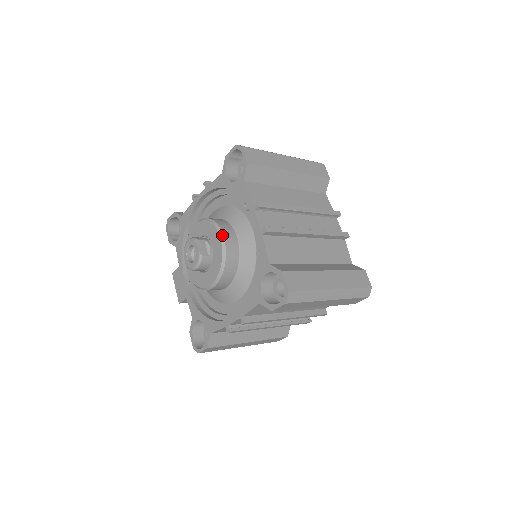
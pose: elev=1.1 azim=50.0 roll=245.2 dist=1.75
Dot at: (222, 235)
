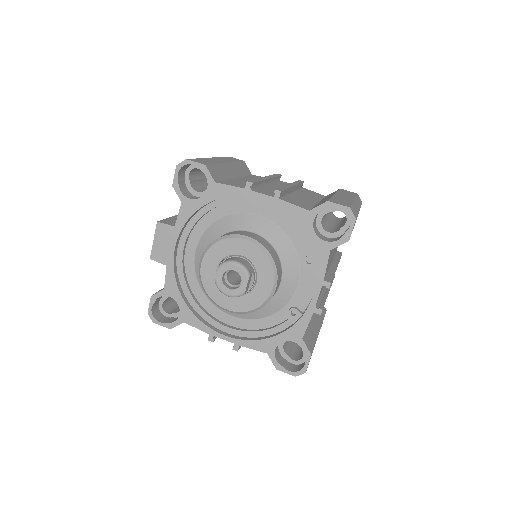
Dot at: (276, 285)
